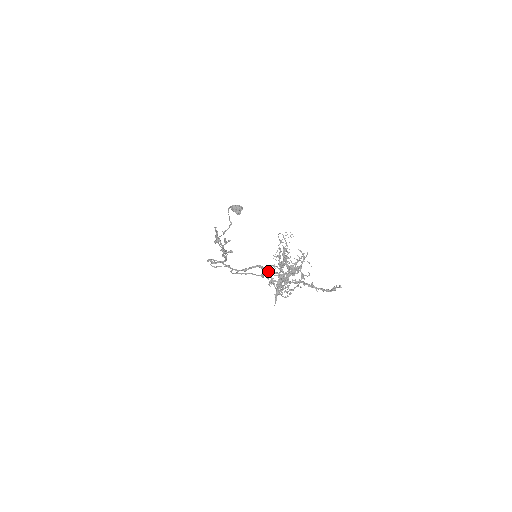
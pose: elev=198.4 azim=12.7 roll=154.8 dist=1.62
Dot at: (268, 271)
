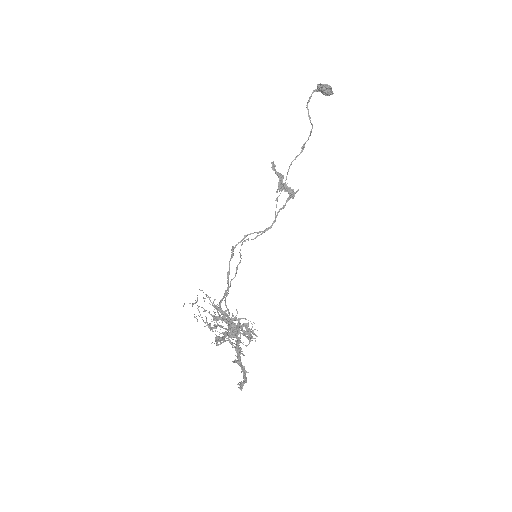
Dot at: occluded
